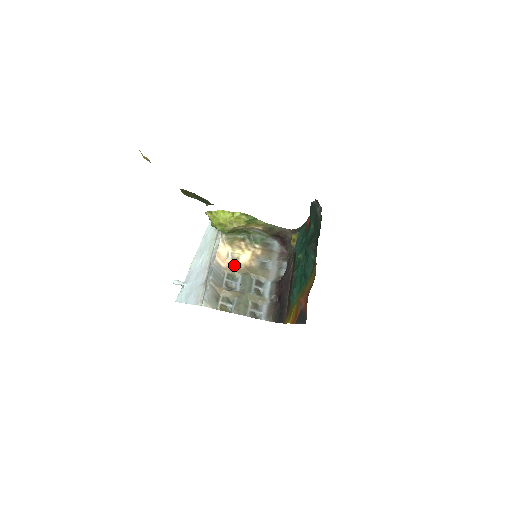
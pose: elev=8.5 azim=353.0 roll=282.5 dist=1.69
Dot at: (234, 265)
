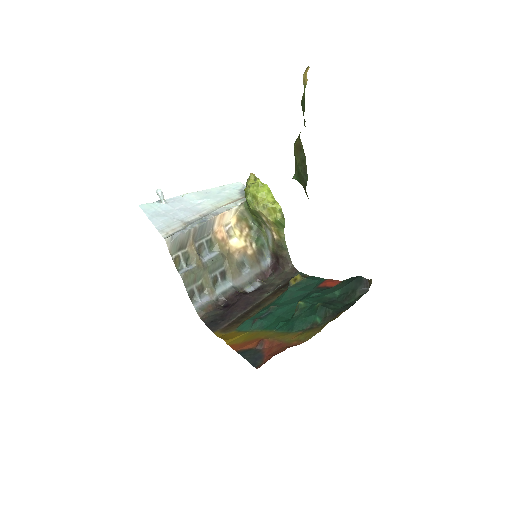
Dot at: (223, 238)
